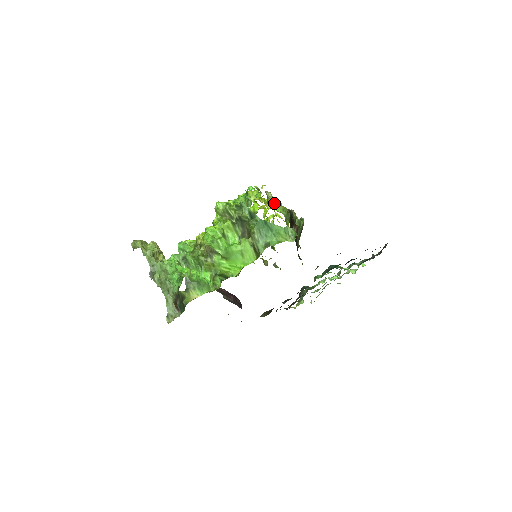
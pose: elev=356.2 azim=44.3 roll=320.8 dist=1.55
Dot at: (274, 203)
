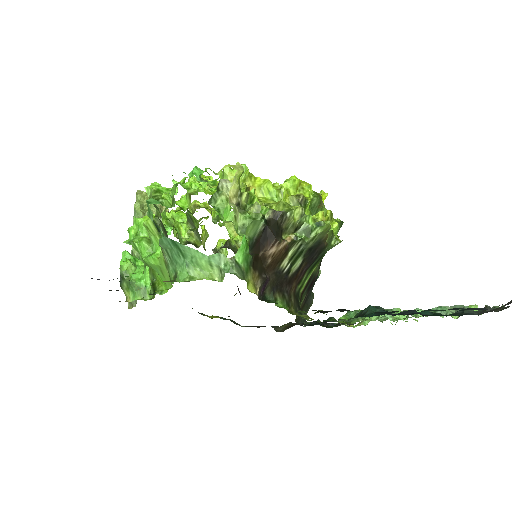
Dot at: (228, 203)
